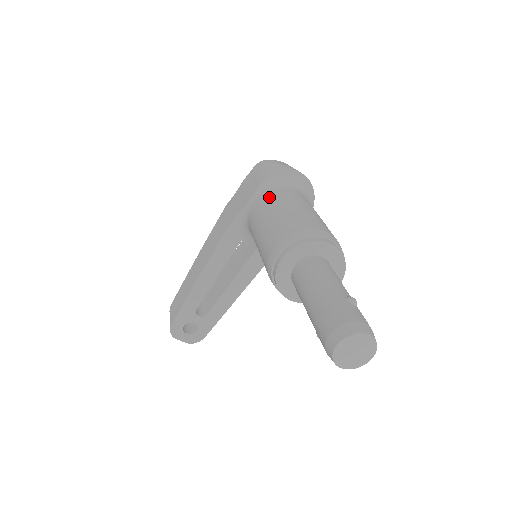
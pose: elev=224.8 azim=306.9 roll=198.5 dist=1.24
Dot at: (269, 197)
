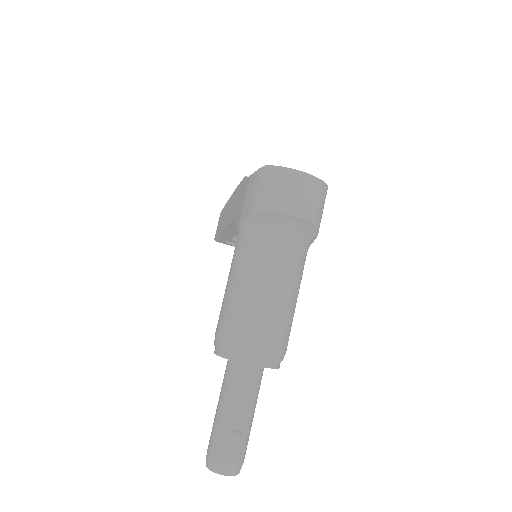
Dot at: (244, 250)
